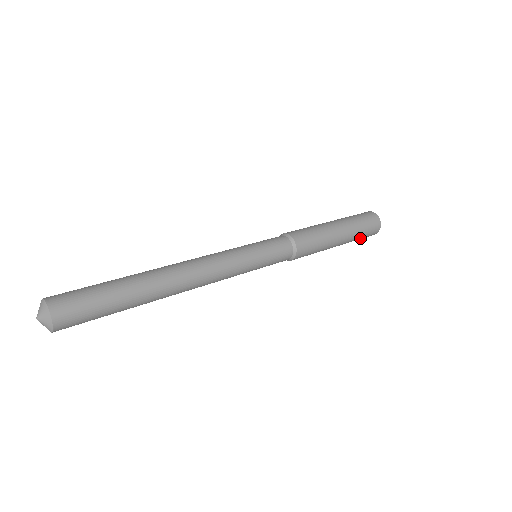
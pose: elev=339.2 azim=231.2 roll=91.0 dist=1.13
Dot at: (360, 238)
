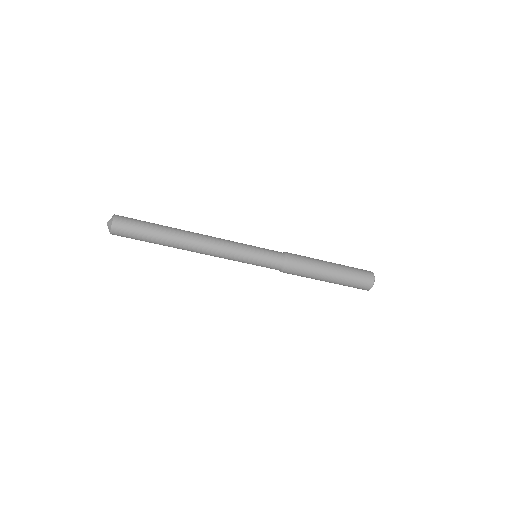
Dot at: (353, 282)
